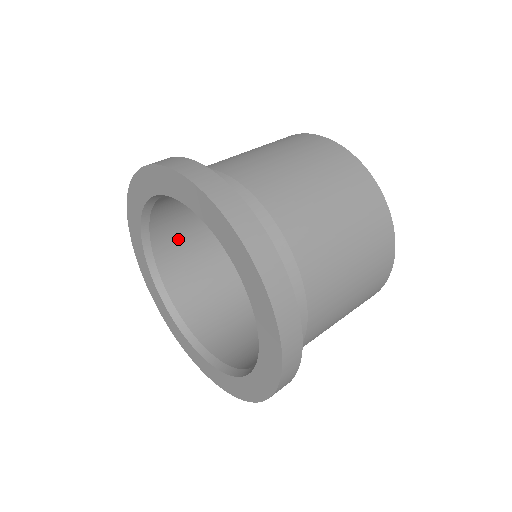
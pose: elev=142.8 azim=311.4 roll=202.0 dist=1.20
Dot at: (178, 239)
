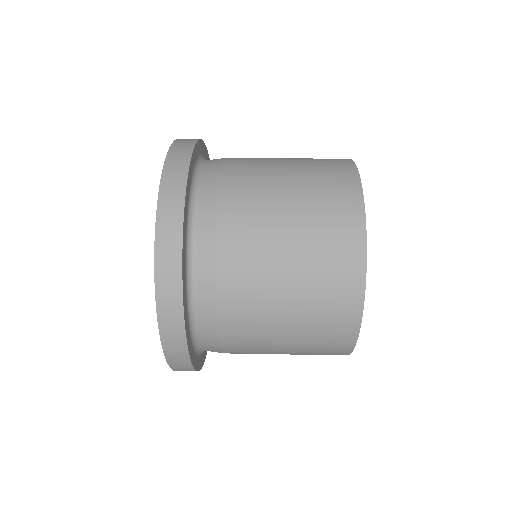
Dot at: occluded
